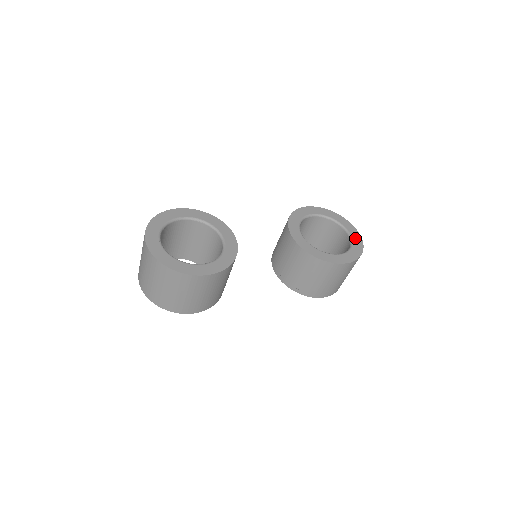
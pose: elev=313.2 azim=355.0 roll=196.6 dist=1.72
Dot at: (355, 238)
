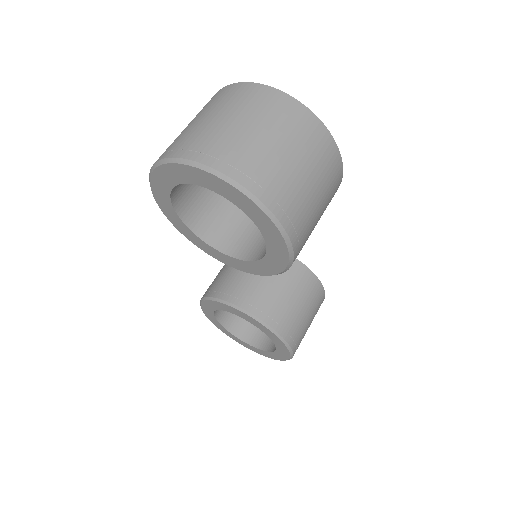
Dot at: occluded
